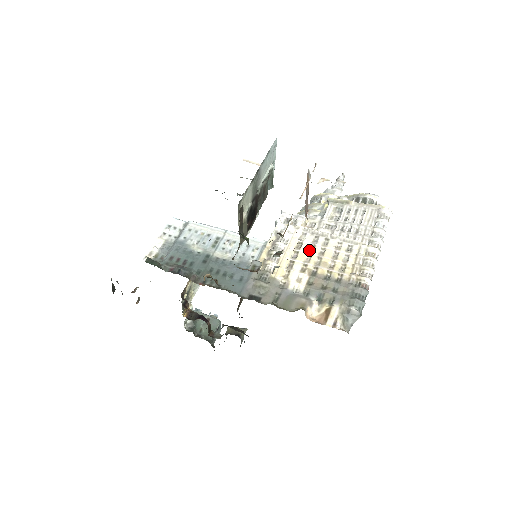
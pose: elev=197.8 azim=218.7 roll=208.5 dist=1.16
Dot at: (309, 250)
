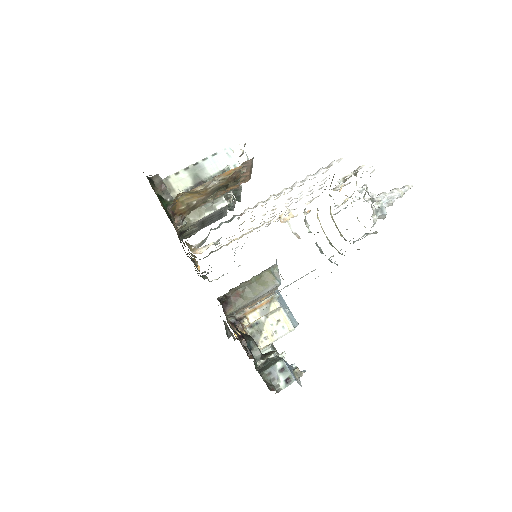
Dot at: (260, 223)
